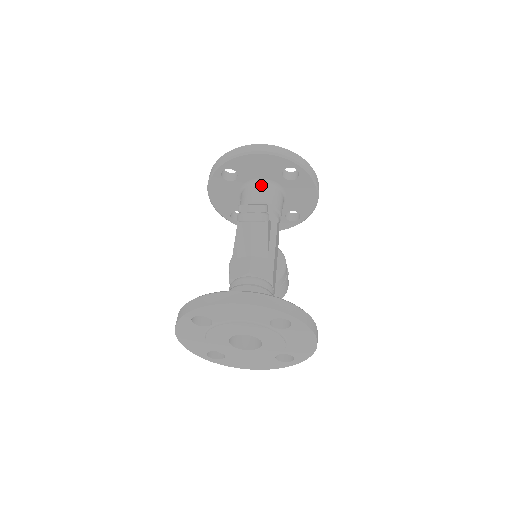
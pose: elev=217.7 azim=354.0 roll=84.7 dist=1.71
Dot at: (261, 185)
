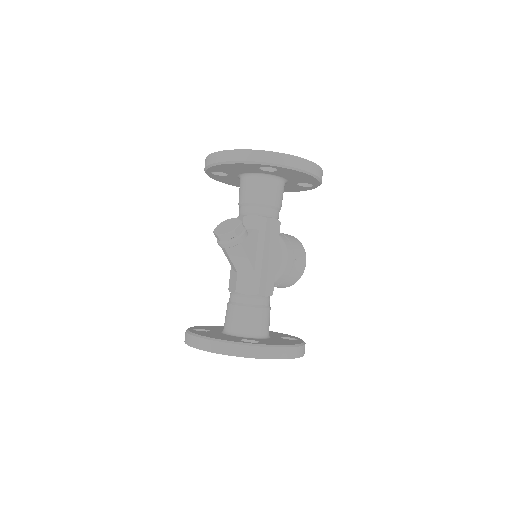
Dot at: (248, 180)
